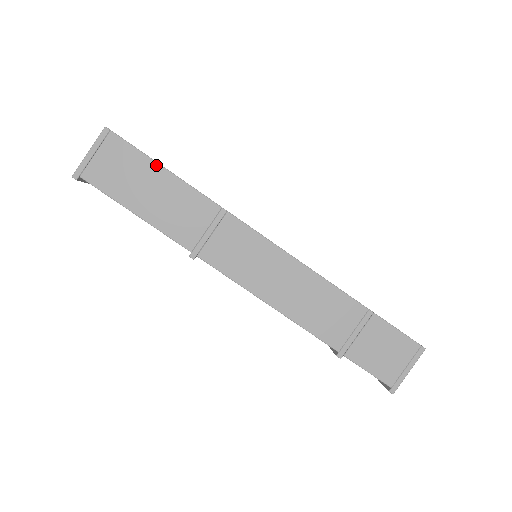
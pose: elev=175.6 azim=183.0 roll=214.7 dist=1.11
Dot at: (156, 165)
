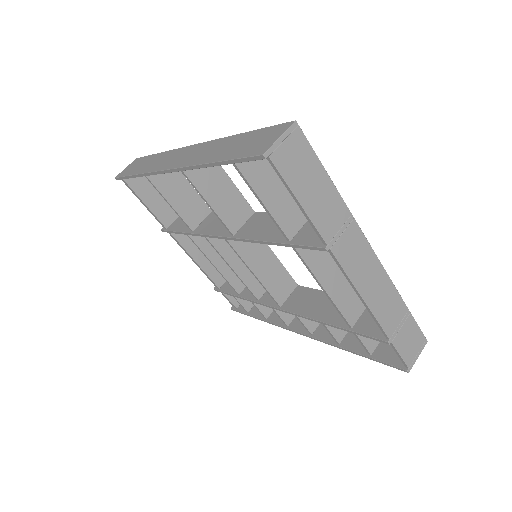
Dot at: (321, 166)
